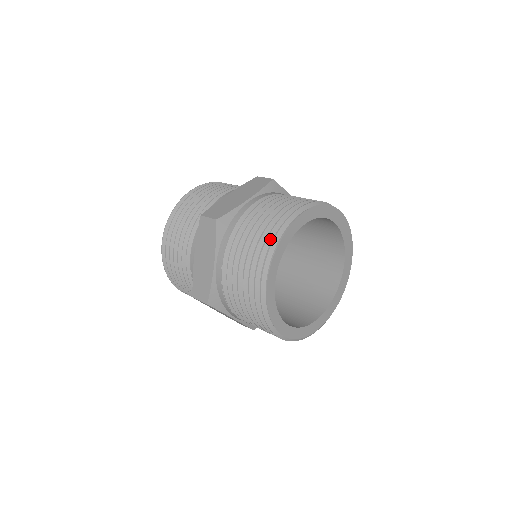
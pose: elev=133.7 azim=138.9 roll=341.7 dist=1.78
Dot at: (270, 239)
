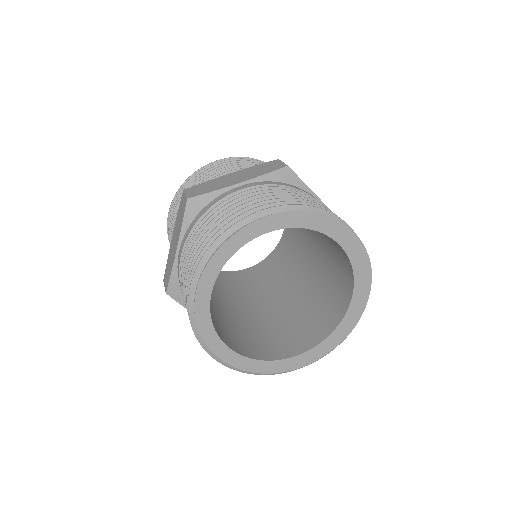
Dot at: occluded
